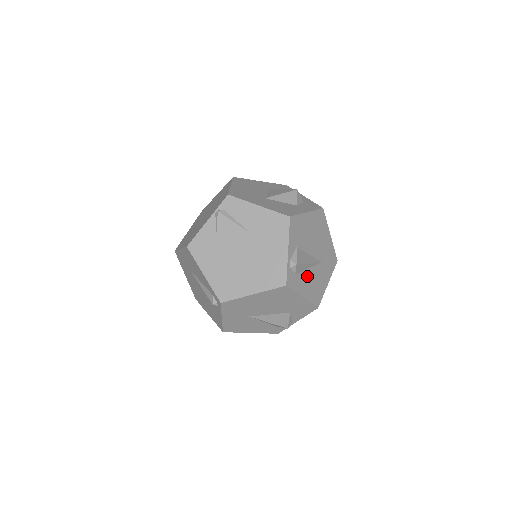
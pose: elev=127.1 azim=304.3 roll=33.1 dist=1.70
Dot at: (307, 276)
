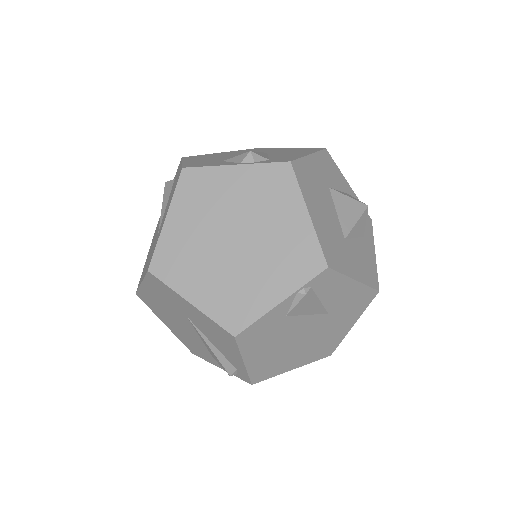
Dot at: occluded
